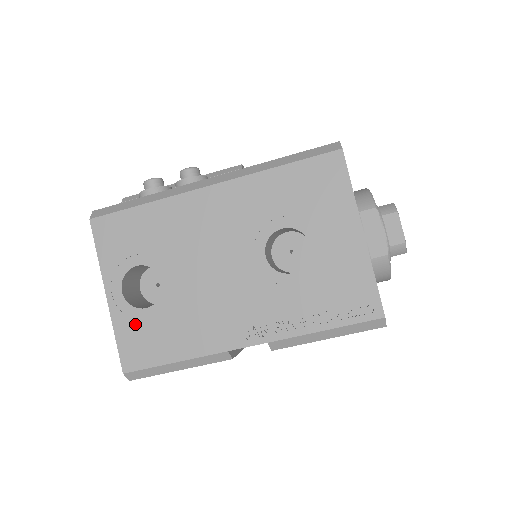
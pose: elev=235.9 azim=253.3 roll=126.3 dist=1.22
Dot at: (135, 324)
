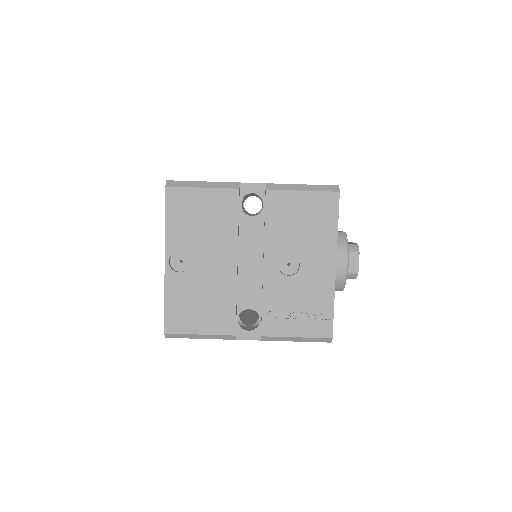
Dot at: occluded
